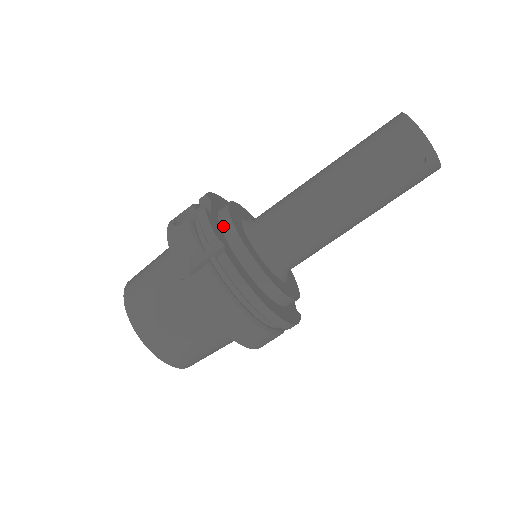
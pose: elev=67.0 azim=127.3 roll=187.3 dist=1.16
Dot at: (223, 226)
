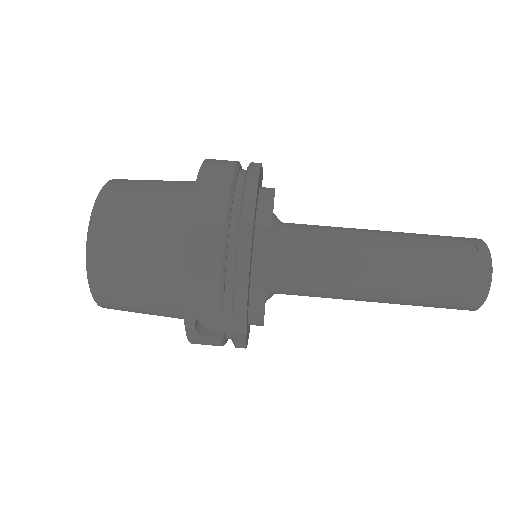
Dot at: occluded
